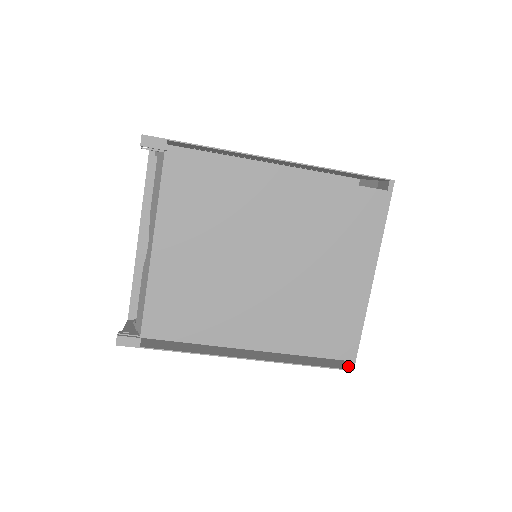
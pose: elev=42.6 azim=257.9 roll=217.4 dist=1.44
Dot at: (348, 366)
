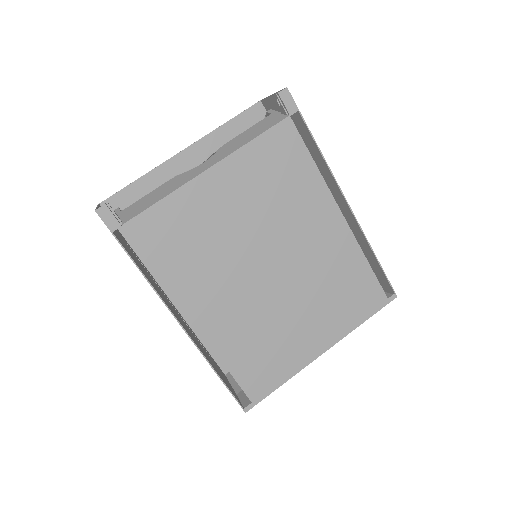
Dot at: (243, 406)
